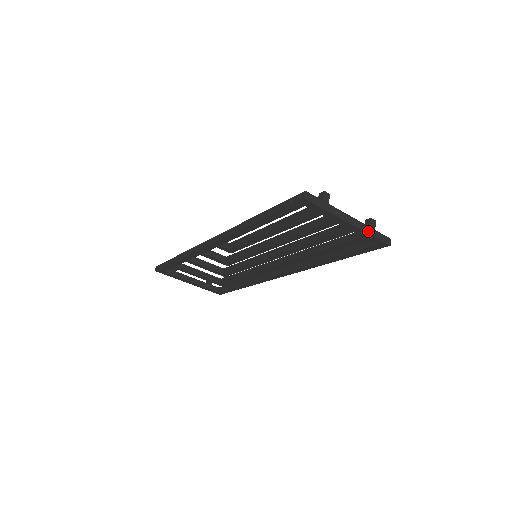
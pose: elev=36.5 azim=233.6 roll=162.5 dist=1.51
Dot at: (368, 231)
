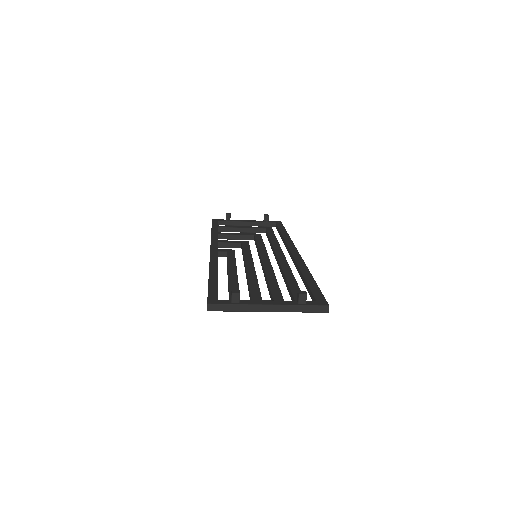
Dot at: (294, 310)
